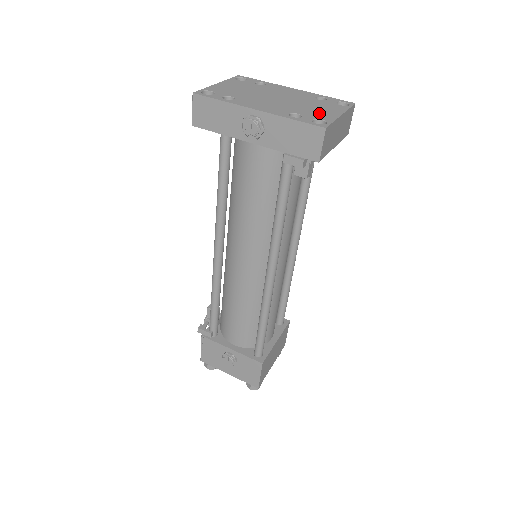
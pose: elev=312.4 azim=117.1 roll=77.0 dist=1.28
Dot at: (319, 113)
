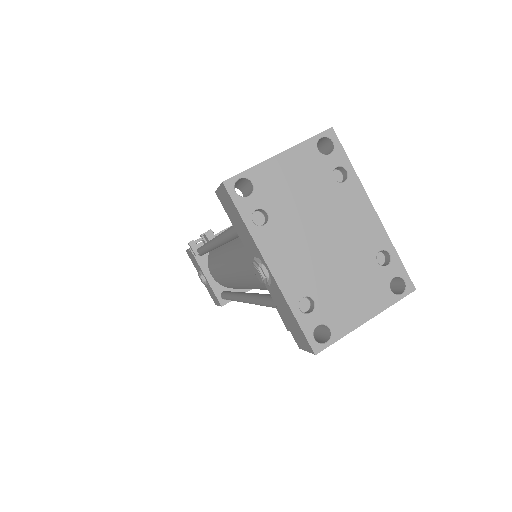
Dot at: (342, 308)
